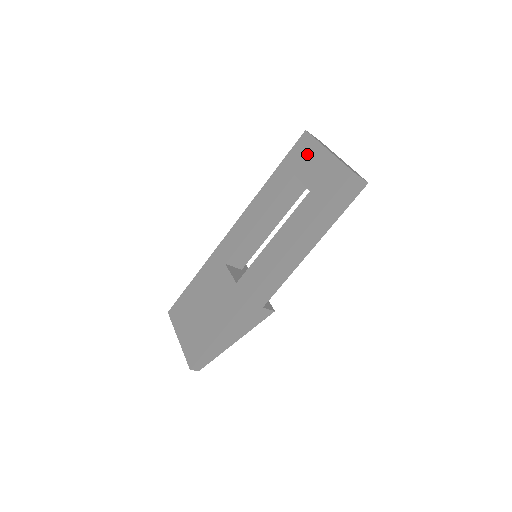
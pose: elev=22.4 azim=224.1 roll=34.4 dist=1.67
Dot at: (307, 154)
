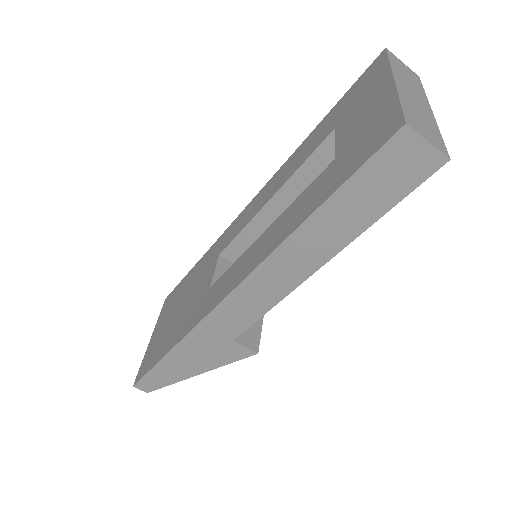
Dot at: (365, 90)
